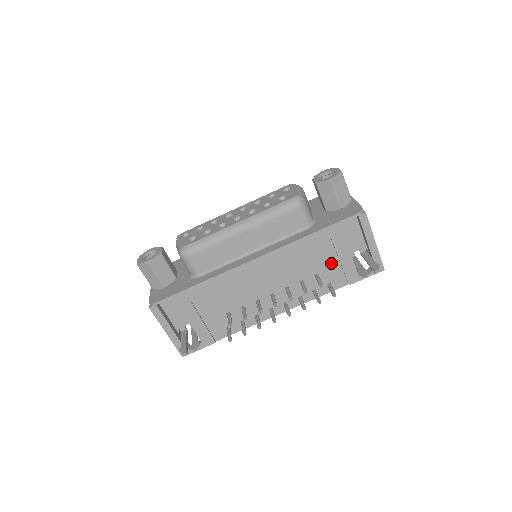
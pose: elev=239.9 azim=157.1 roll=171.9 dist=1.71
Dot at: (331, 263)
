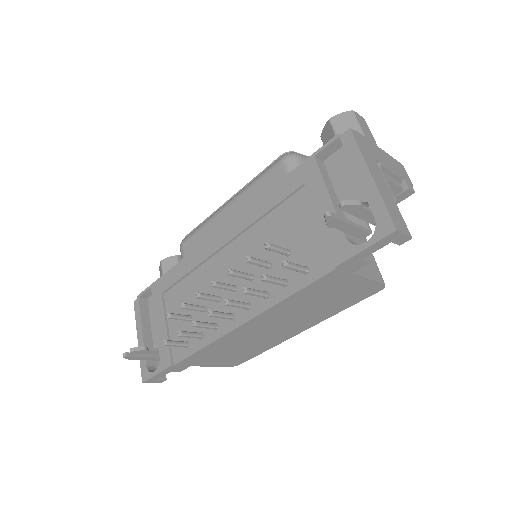
Dot at: (308, 228)
